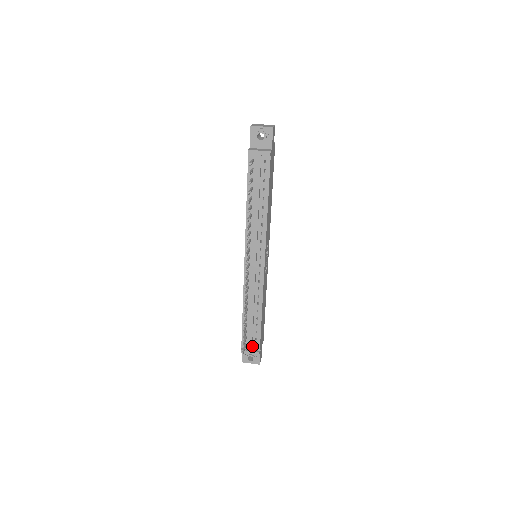
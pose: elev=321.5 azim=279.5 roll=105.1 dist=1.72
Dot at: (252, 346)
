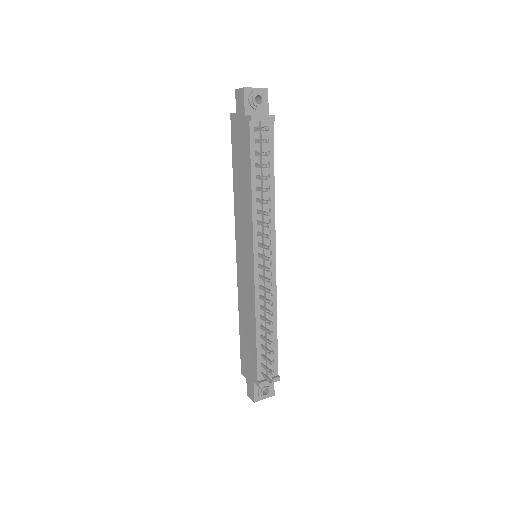
Dot at: (269, 373)
